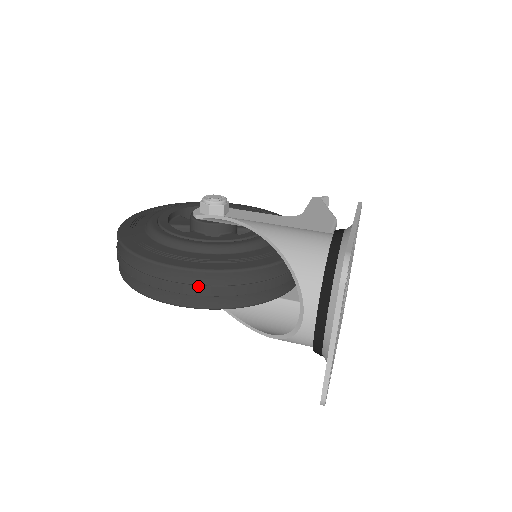
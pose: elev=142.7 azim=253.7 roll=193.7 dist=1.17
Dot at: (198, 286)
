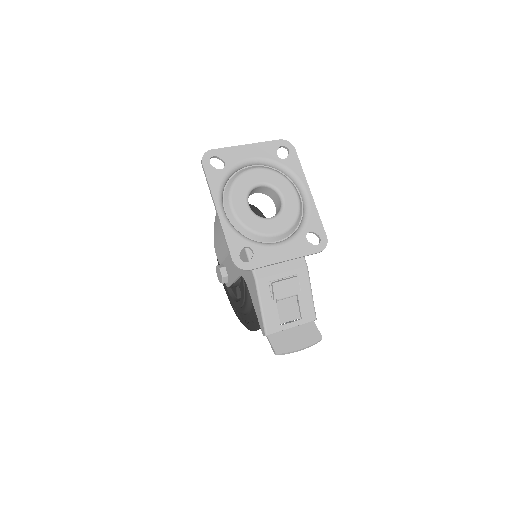
Dot at: occluded
